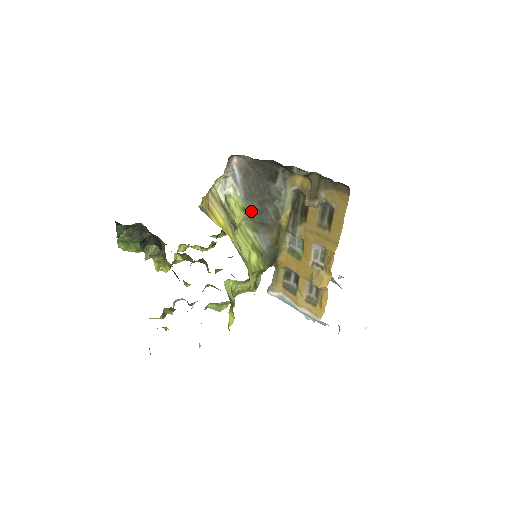
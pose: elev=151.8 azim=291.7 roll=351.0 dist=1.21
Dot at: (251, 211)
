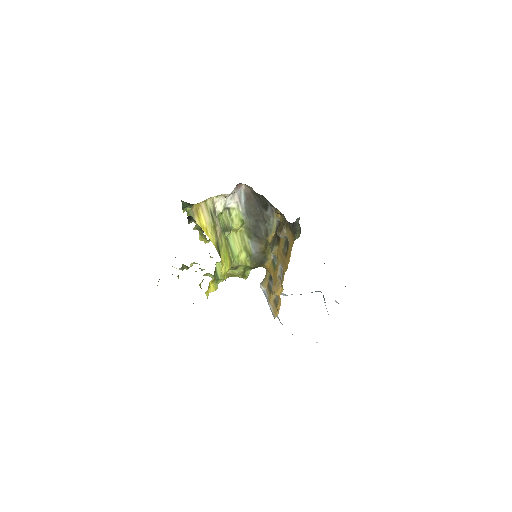
Dot at: (249, 224)
